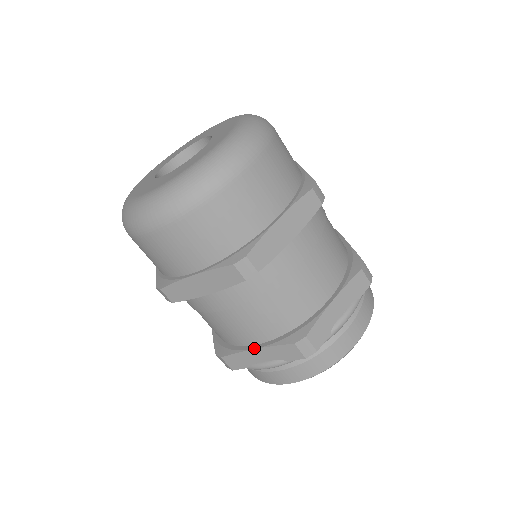
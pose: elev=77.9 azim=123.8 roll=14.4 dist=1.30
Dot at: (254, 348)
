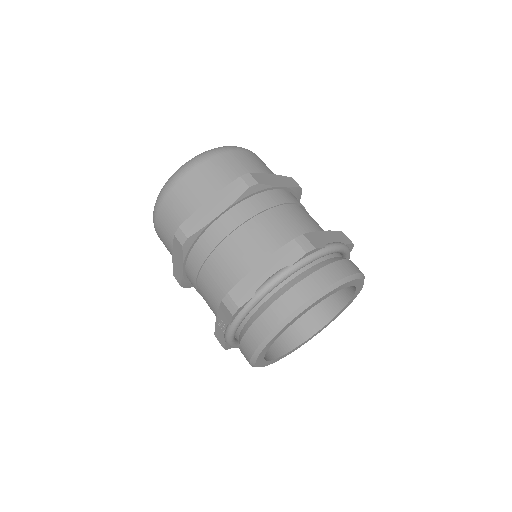
Dot at: (259, 264)
